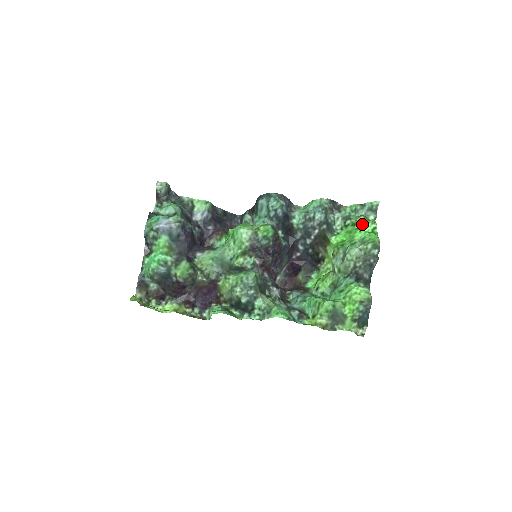
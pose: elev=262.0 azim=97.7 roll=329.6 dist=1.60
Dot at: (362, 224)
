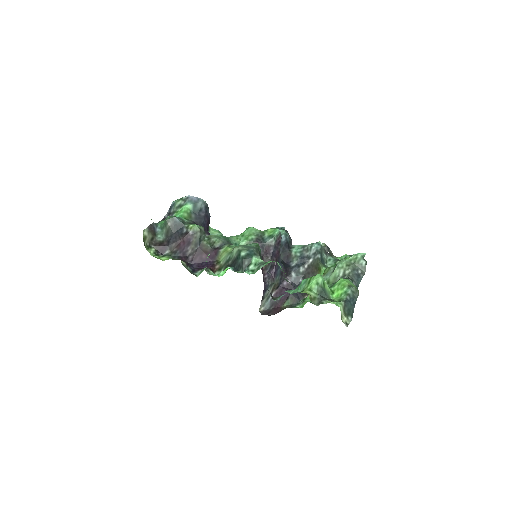
Dot at: occluded
